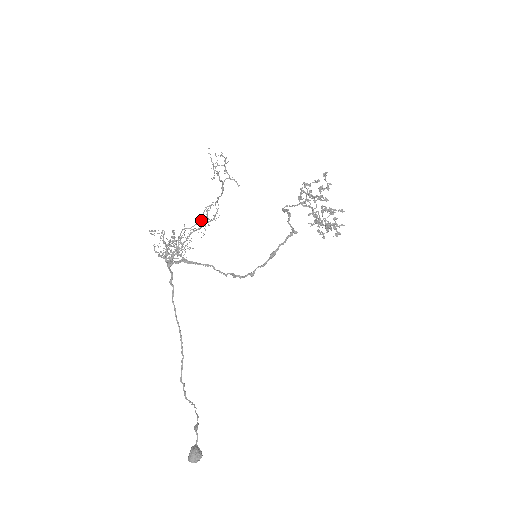
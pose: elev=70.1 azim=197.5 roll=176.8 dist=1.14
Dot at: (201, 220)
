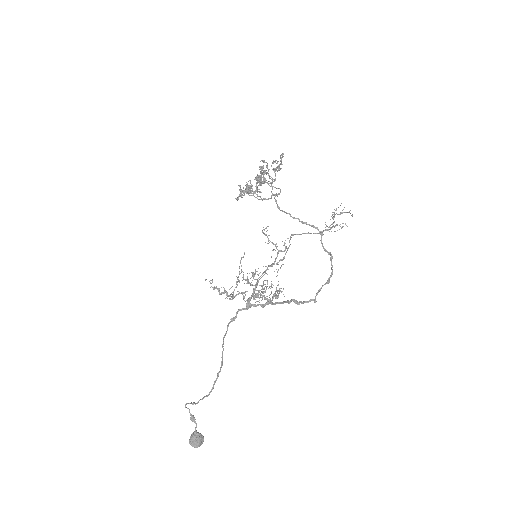
Dot at: occluded
